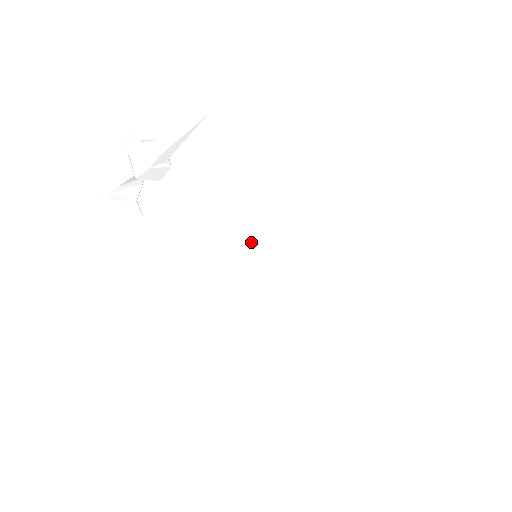
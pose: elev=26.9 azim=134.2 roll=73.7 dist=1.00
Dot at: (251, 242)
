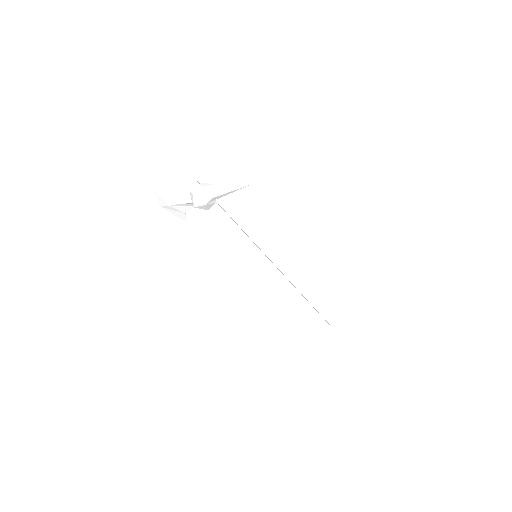
Dot at: (255, 249)
